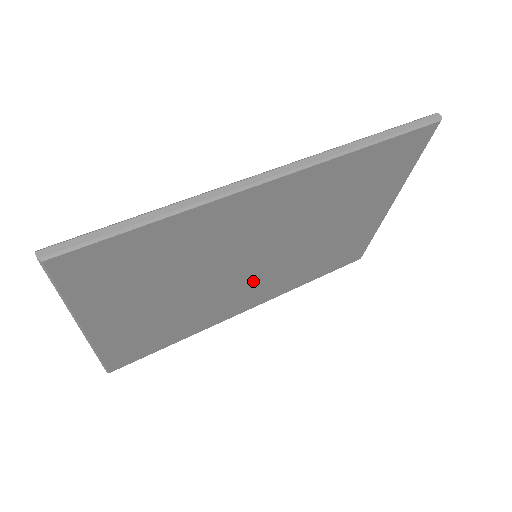
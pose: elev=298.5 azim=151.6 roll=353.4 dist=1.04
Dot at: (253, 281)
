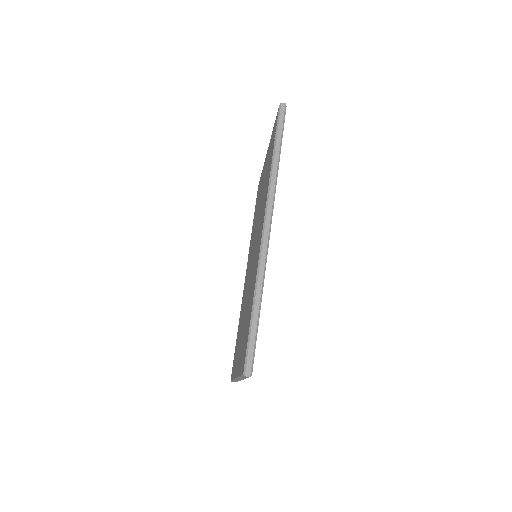
Dot at: occluded
